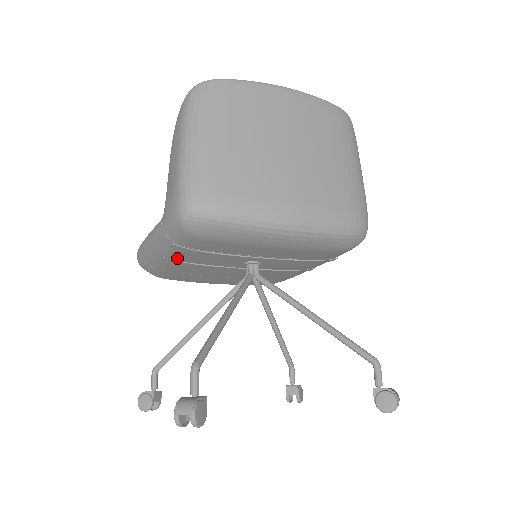
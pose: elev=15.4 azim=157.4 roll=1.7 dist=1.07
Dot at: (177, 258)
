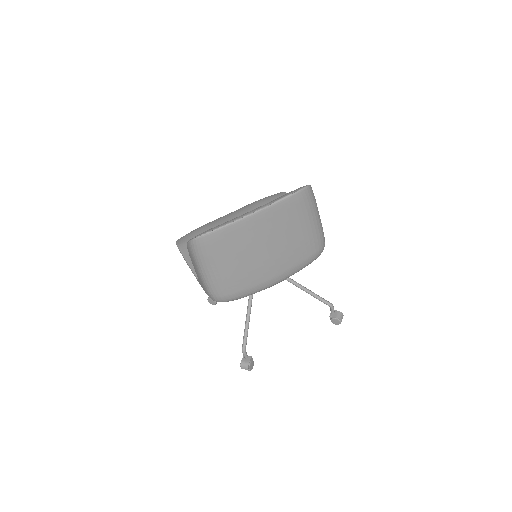
Dot at: occluded
